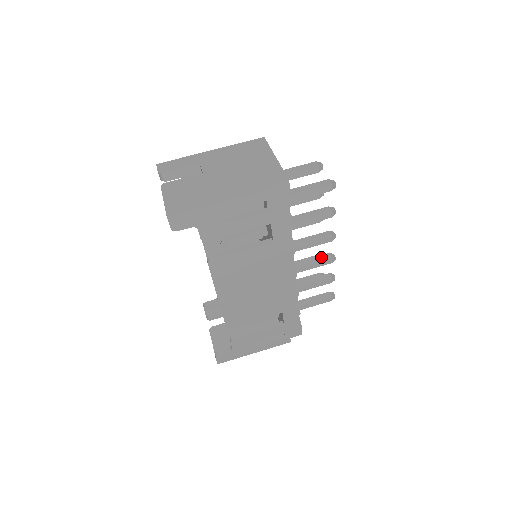
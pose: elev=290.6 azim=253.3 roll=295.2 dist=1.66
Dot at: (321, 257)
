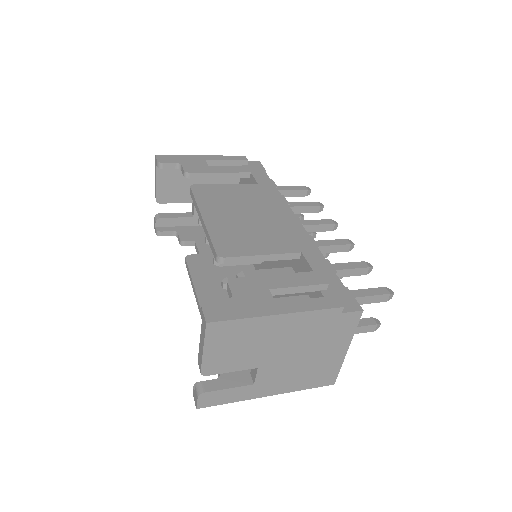
Dot at: occluded
